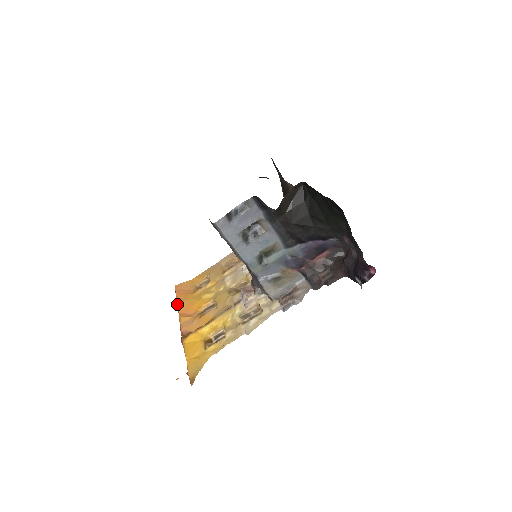
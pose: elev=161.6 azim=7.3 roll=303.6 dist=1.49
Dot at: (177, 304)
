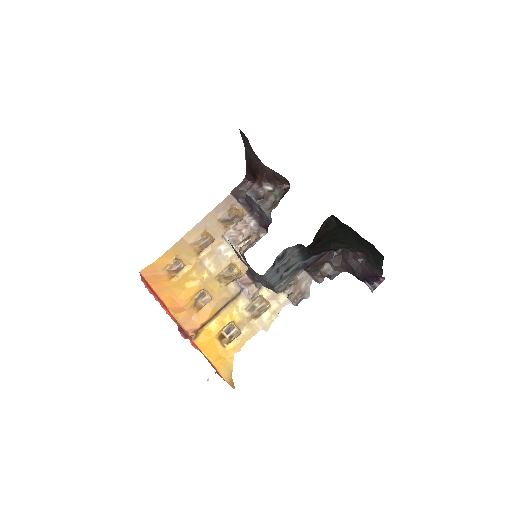
Dot at: (159, 297)
